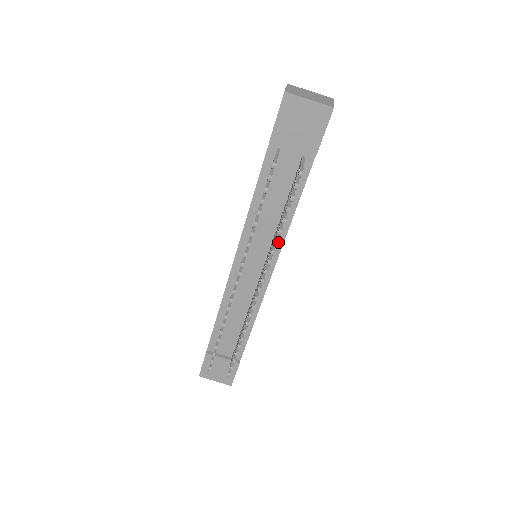
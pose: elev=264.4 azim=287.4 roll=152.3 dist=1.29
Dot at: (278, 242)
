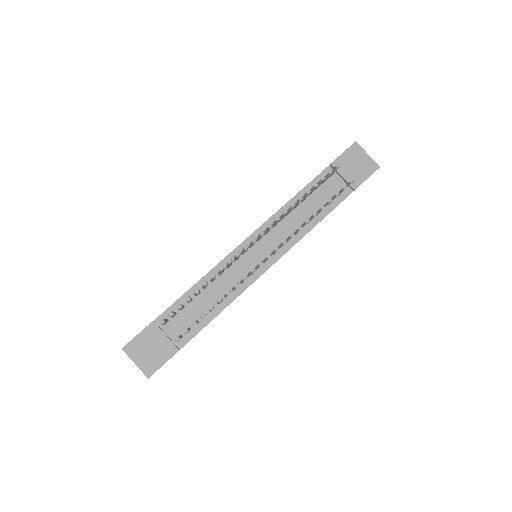
Dot at: (292, 241)
